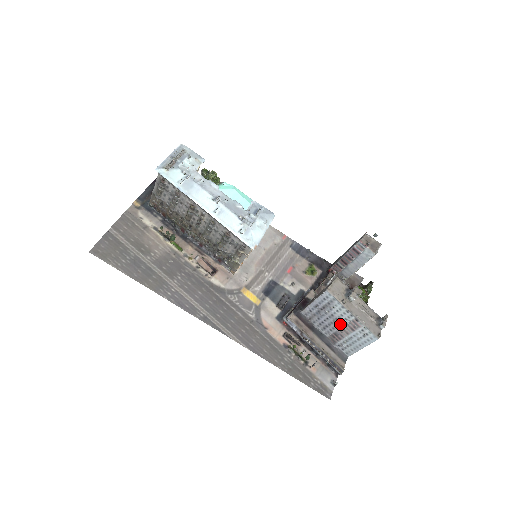
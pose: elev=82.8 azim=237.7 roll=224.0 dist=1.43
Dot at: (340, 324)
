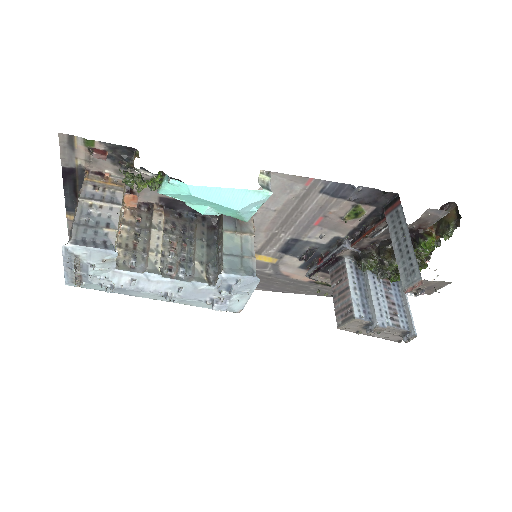
Dot at: occluded
